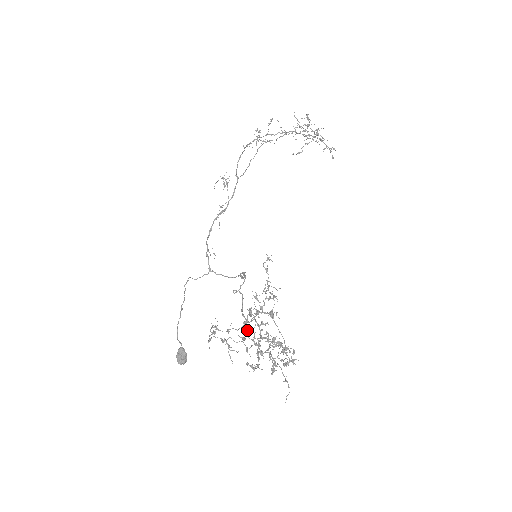
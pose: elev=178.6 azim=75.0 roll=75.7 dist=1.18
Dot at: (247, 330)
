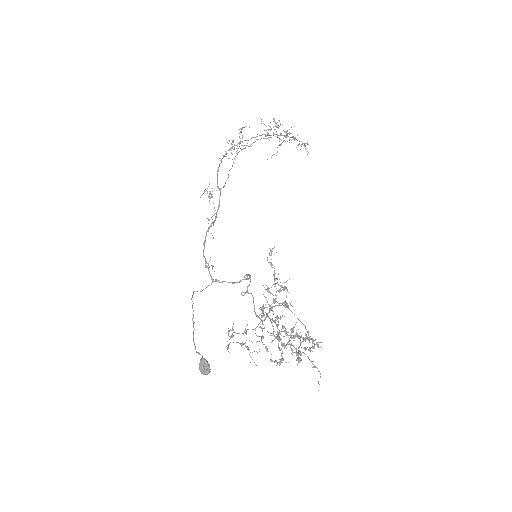
Dot at: (263, 328)
